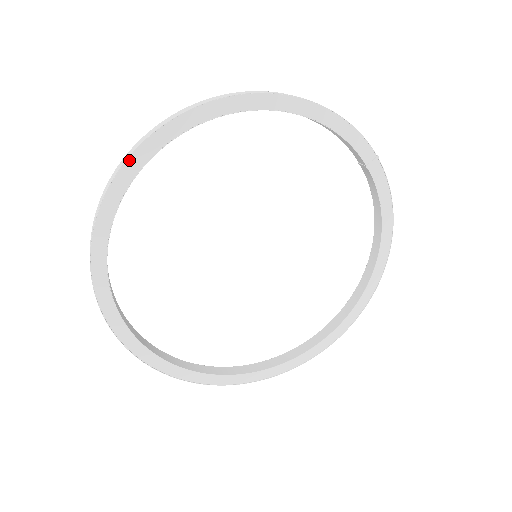
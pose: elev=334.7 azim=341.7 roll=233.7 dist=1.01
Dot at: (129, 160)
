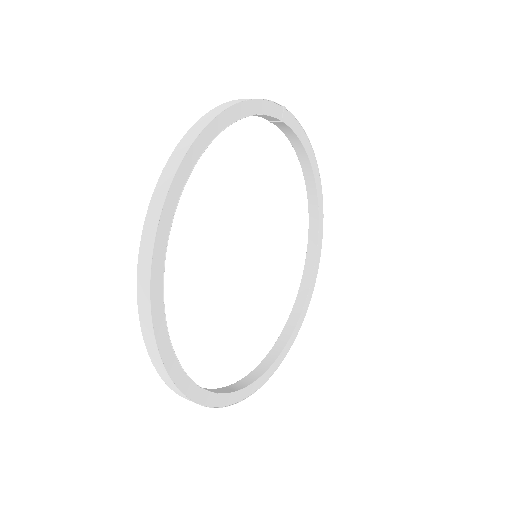
Dot at: (151, 284)
